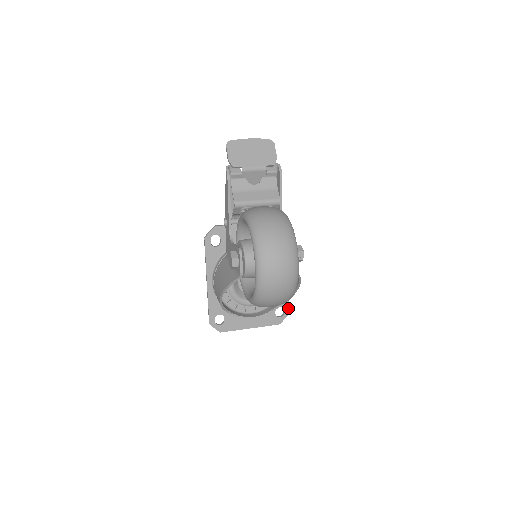
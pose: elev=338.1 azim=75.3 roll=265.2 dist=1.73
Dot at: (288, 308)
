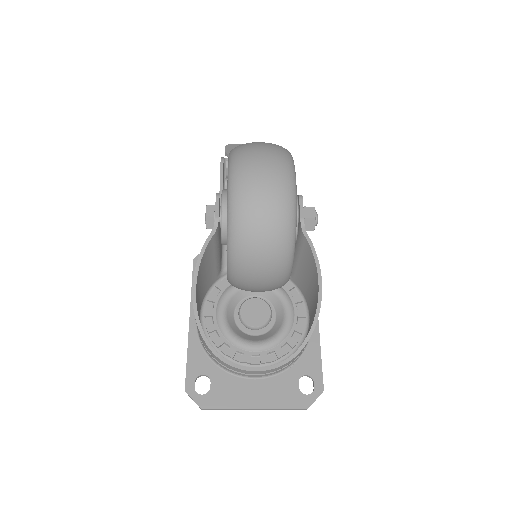
Dot at: (321, 380)
